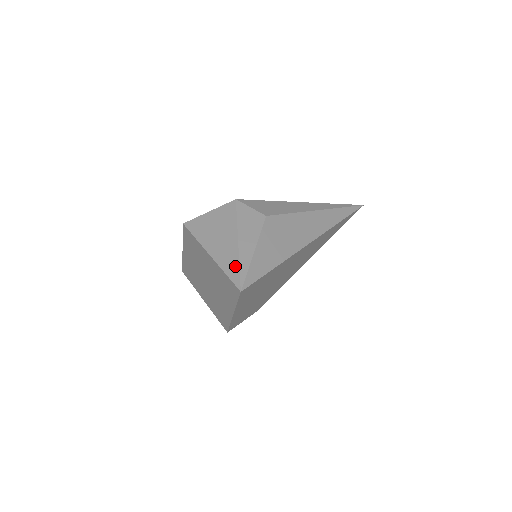
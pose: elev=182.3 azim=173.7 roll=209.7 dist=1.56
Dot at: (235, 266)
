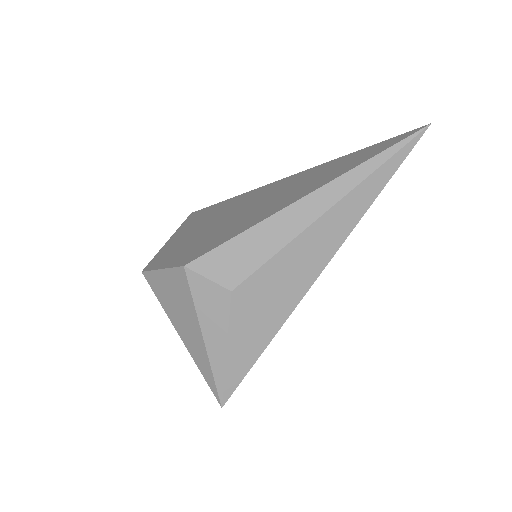
Dot at: (209, 373)
